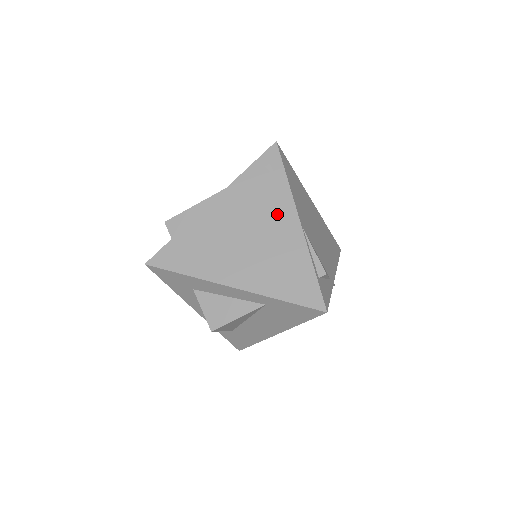
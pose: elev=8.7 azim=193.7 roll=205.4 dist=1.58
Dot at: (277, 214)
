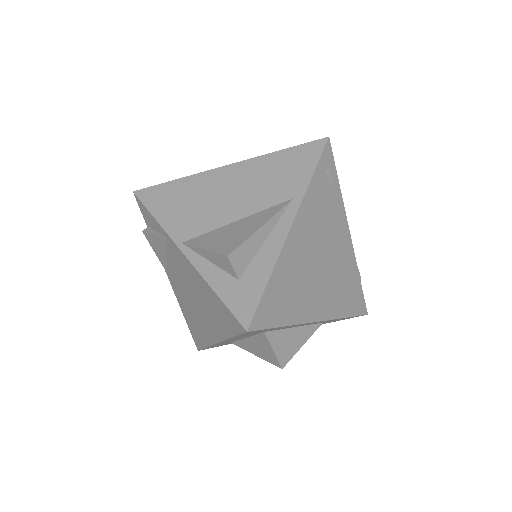
Dot at: (337, 229)
